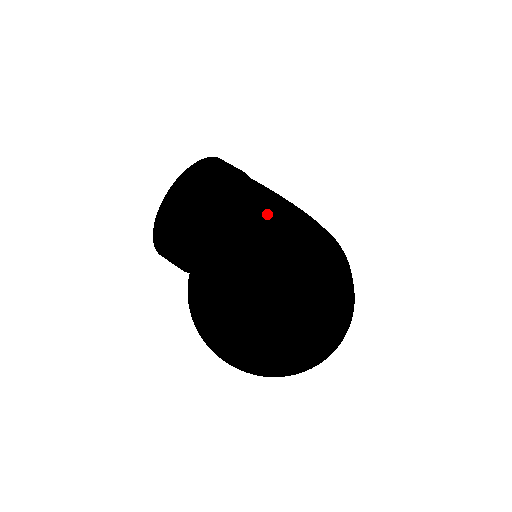
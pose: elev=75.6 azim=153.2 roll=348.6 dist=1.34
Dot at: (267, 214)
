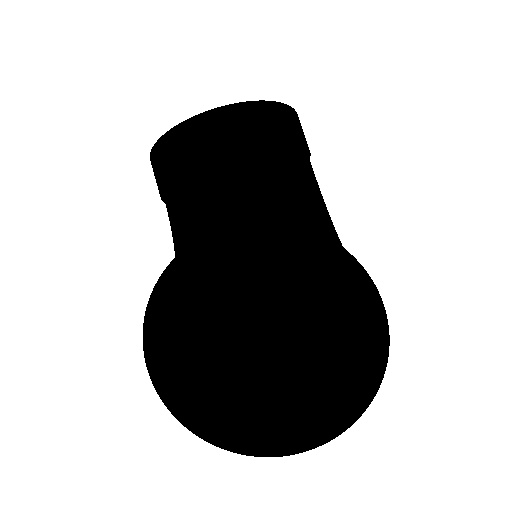
Dot at: (352, 257)
